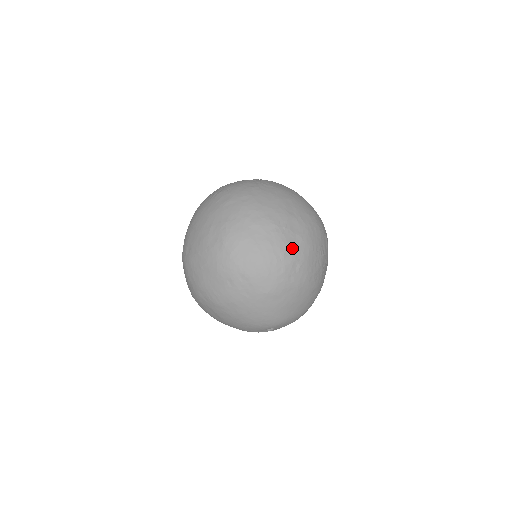
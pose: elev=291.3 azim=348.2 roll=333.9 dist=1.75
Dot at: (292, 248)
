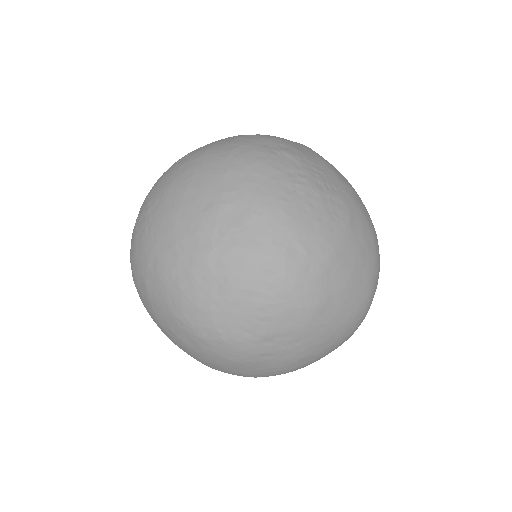
Dot at: (263, 244)
